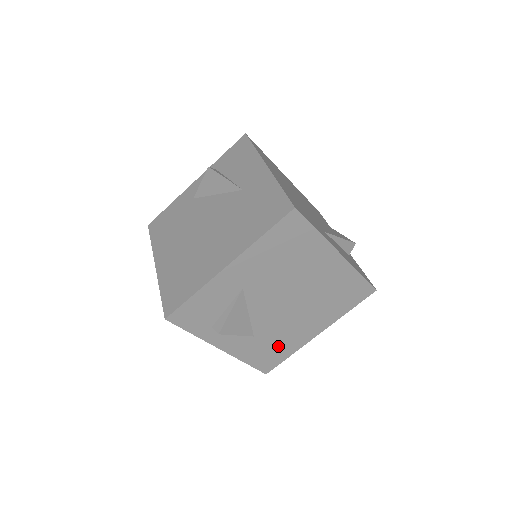
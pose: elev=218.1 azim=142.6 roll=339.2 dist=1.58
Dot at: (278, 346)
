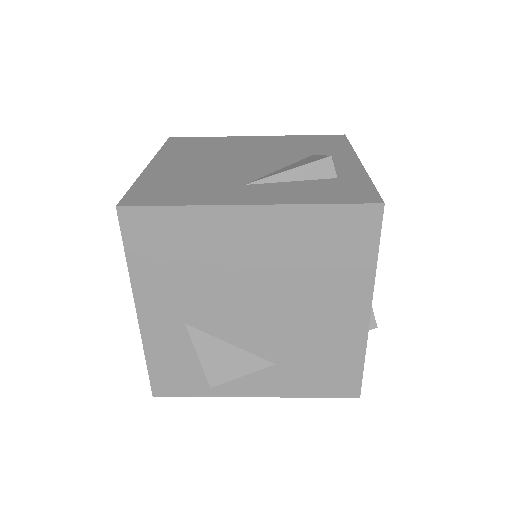
Dot at: (327, 358)
